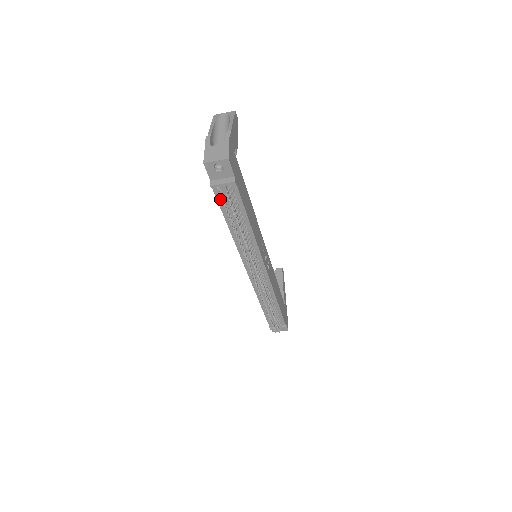
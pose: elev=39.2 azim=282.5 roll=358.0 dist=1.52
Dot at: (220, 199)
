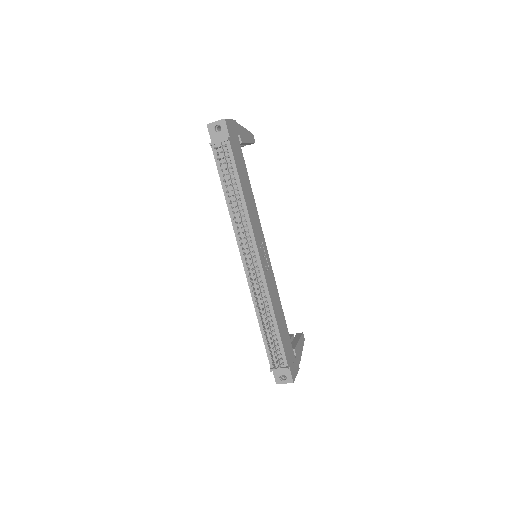
Dot at: (218, 161)
